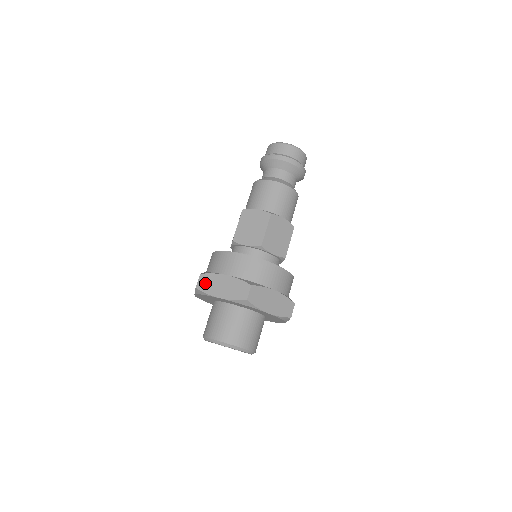
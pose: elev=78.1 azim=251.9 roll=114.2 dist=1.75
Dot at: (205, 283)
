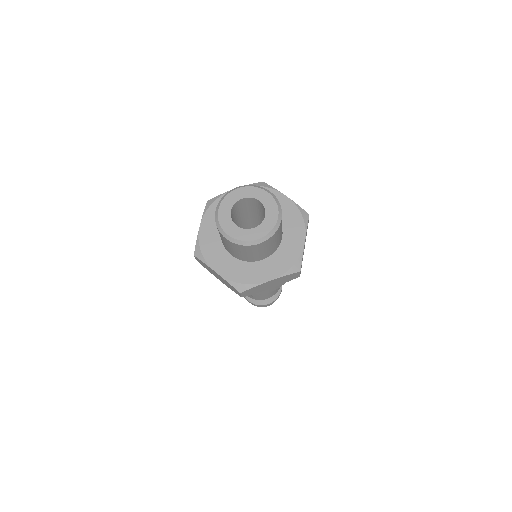
Dot at: occluded
